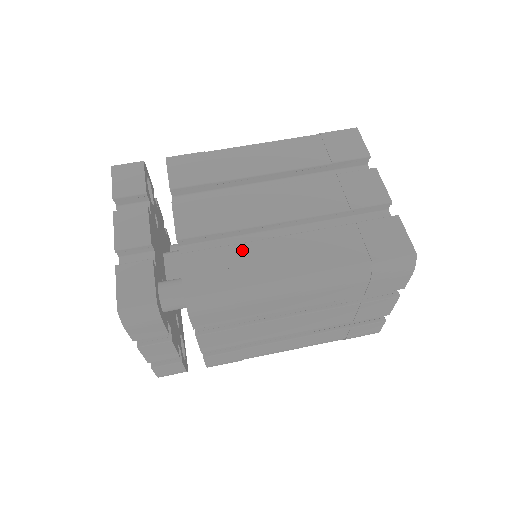
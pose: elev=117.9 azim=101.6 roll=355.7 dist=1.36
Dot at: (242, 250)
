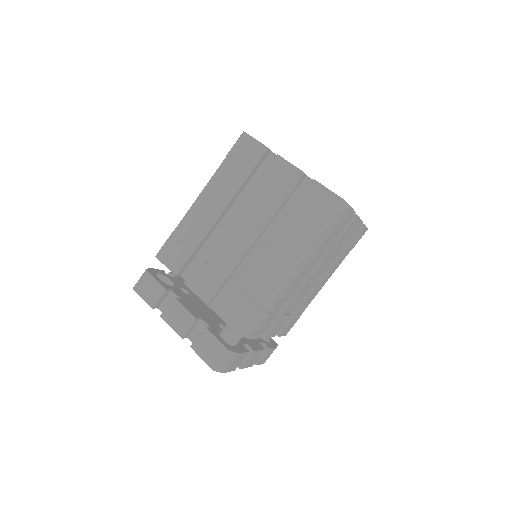
Dot at: (246, 281)
